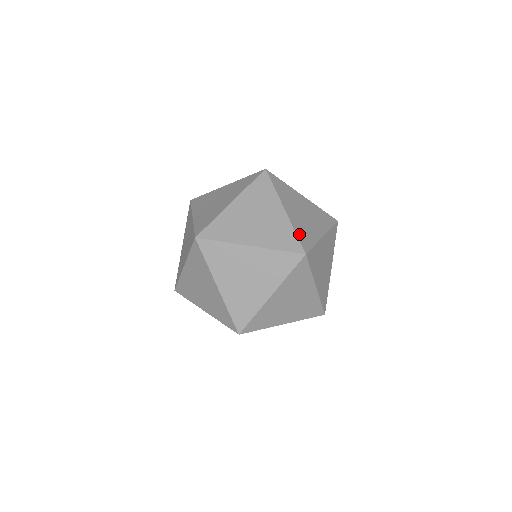
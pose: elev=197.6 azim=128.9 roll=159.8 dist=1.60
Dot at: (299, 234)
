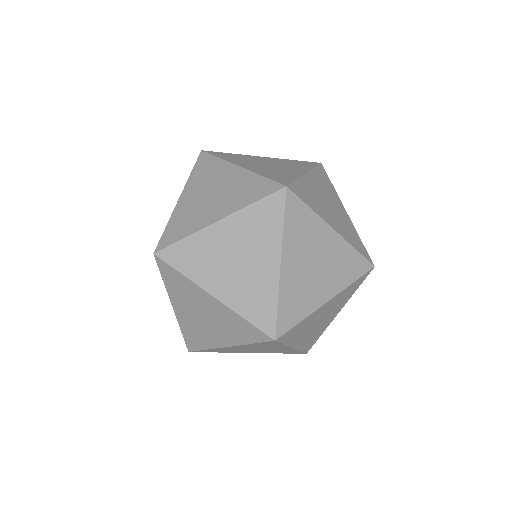
Dot at: (269, 176)
